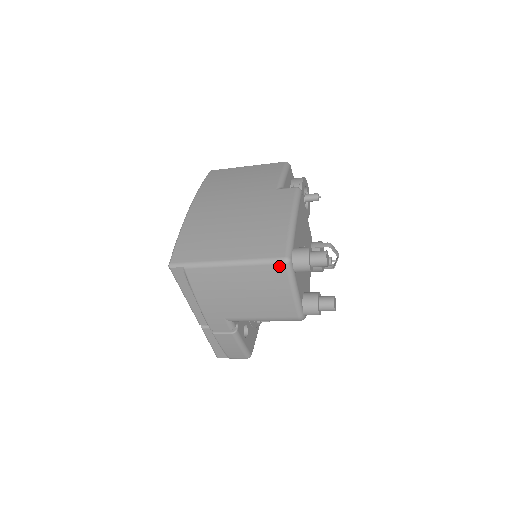
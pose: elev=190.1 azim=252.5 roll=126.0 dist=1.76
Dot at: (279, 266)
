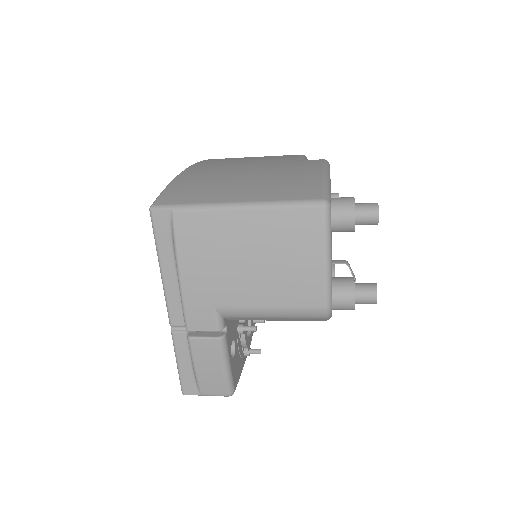
Dot at: (313, 211)
